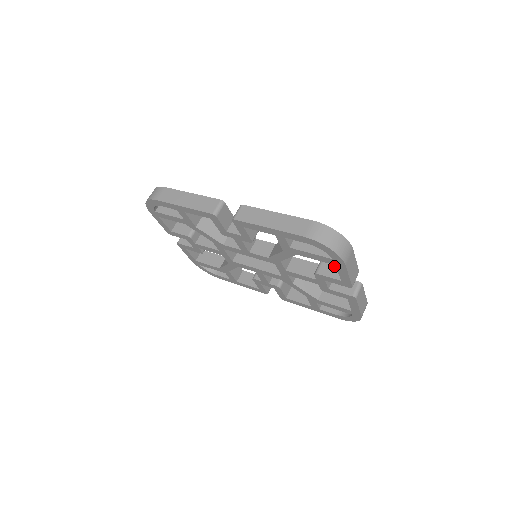
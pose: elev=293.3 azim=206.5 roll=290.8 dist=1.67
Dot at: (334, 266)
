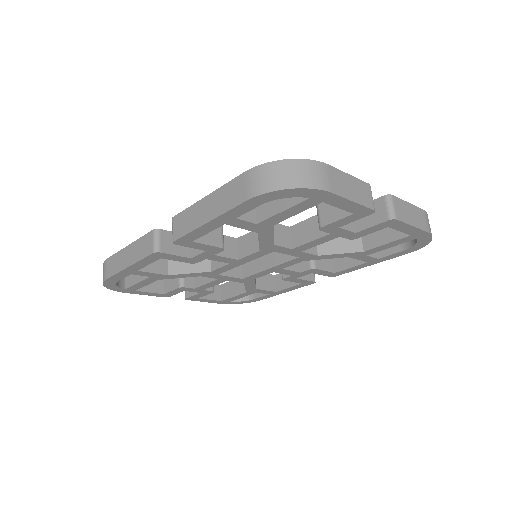
Dot at: occluded
